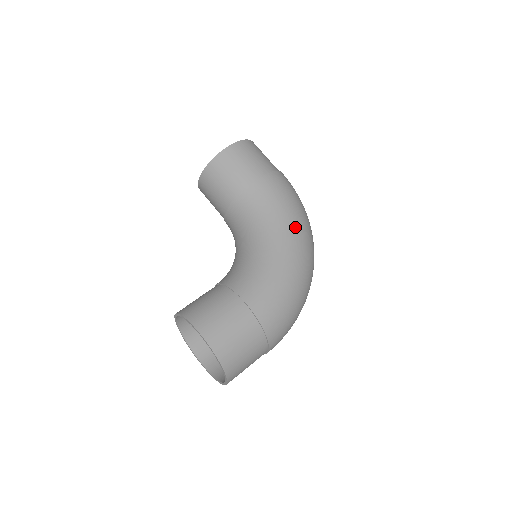
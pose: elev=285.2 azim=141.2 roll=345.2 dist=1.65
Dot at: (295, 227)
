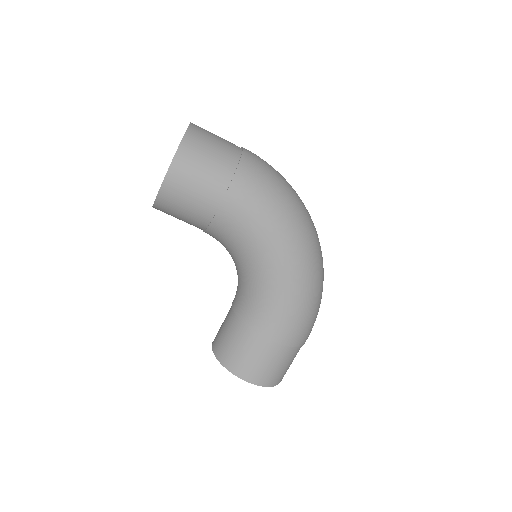
Dot at: (286, 239)
